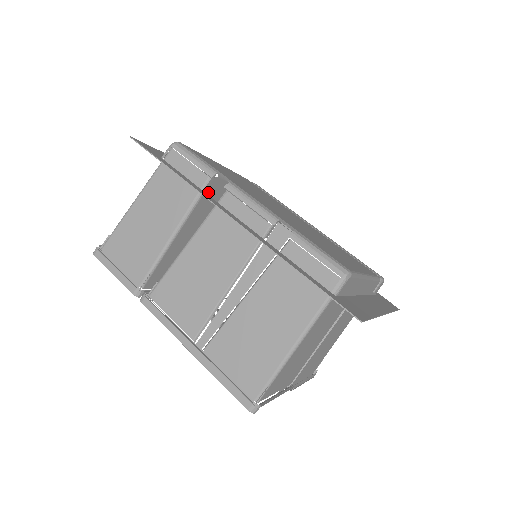
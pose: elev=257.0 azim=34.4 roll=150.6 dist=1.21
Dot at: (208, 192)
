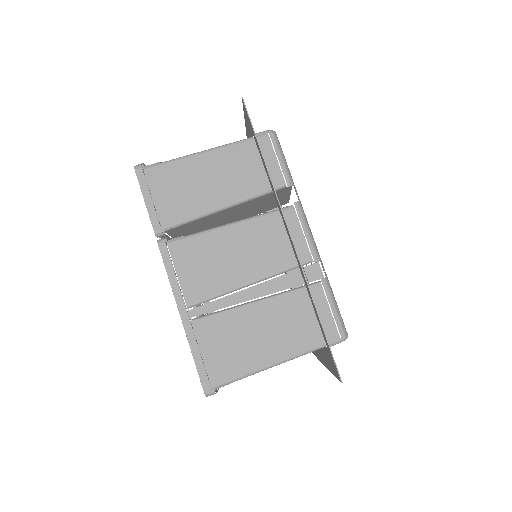
Dot at: occluded
